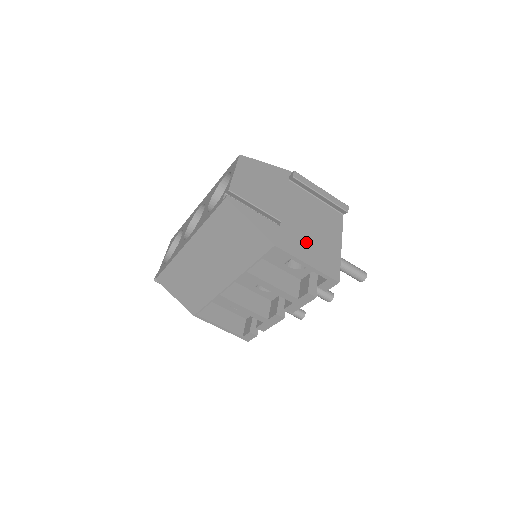
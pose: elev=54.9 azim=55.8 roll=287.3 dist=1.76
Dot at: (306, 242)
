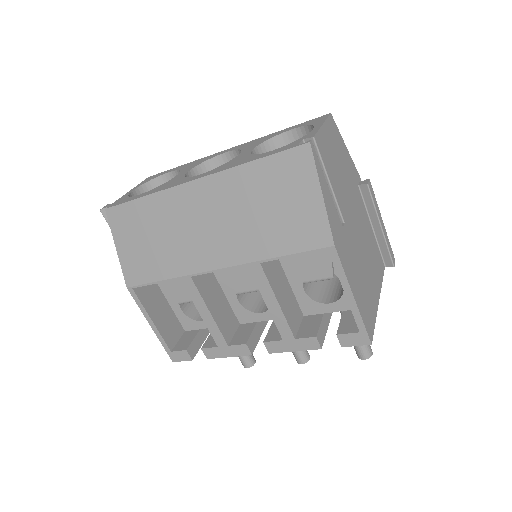
Dot at: (357, 268)
